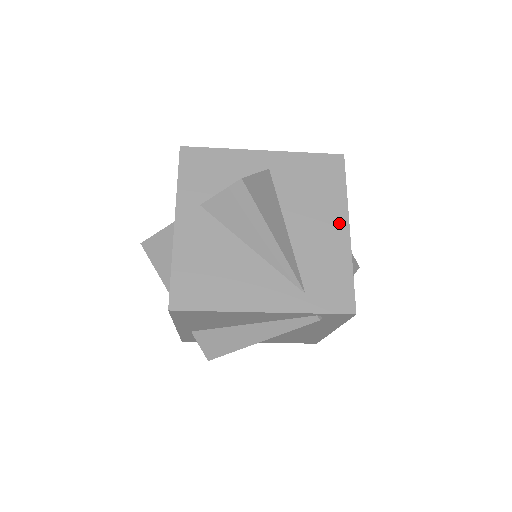
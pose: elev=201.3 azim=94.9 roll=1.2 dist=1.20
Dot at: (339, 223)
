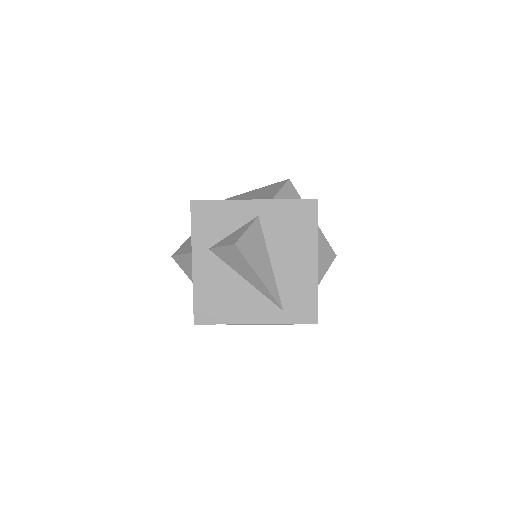
Dot at: (310, 258)
